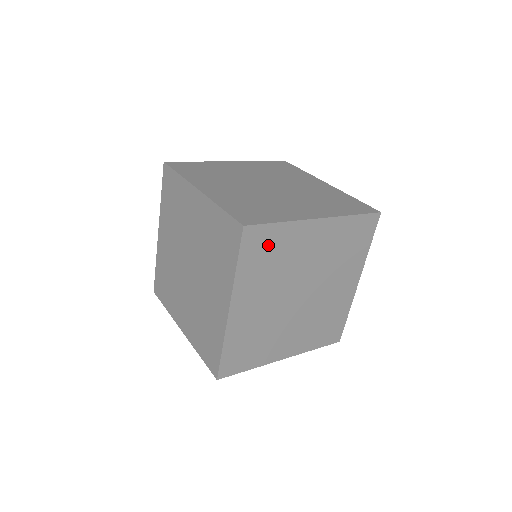
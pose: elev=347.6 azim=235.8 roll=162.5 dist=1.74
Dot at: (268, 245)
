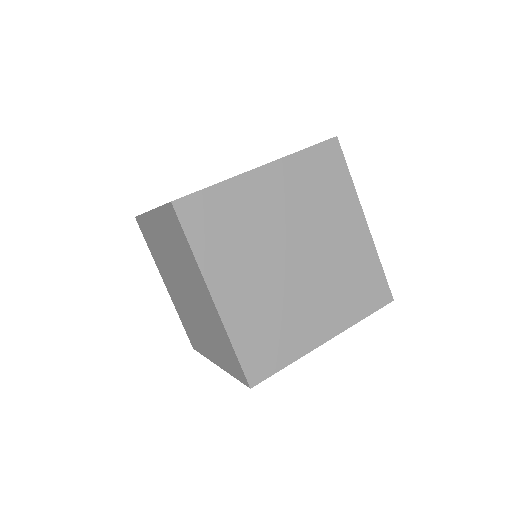
Dot at: occluded
